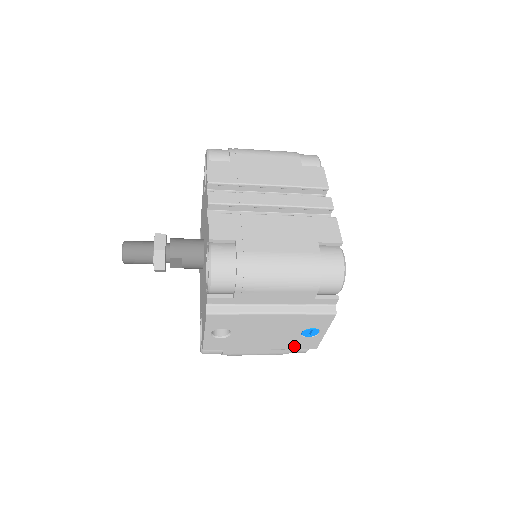
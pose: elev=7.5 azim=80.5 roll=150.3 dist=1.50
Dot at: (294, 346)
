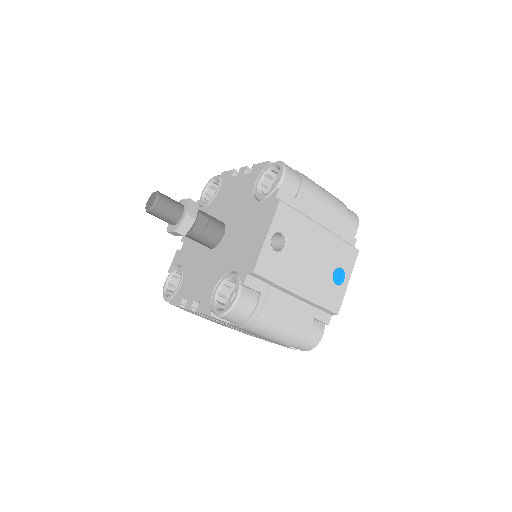
Dot at: (324, 299)
